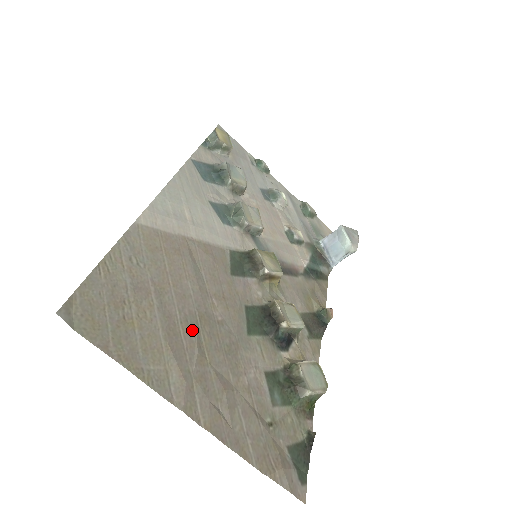
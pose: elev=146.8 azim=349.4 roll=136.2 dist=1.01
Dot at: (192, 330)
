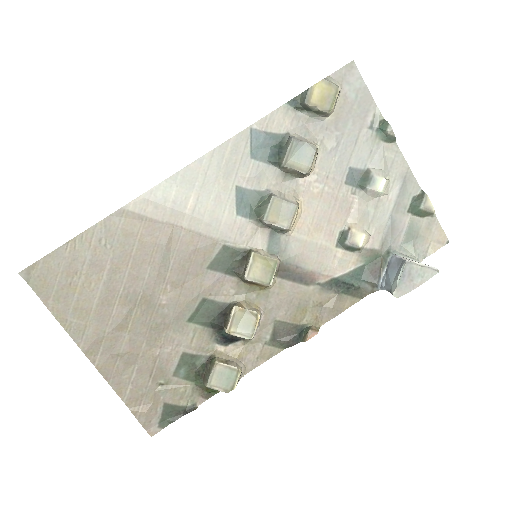
Dot at: (128, 305)
